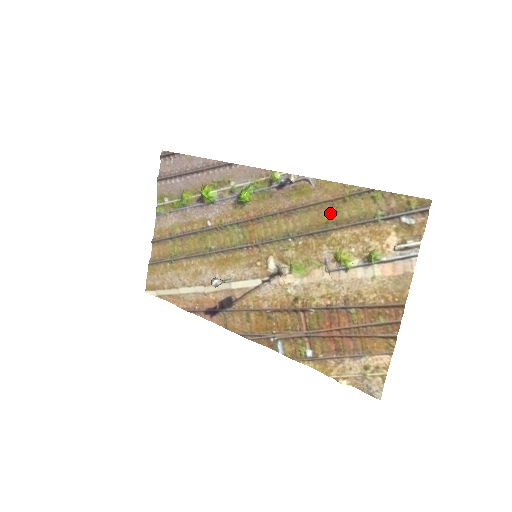
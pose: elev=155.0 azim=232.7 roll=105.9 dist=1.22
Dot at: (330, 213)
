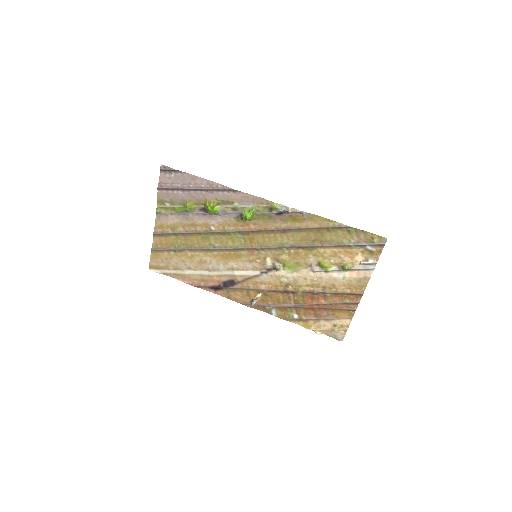
Dot at: (317, 236)
